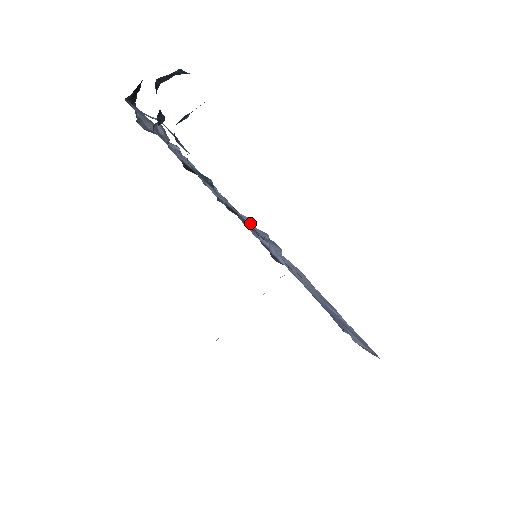
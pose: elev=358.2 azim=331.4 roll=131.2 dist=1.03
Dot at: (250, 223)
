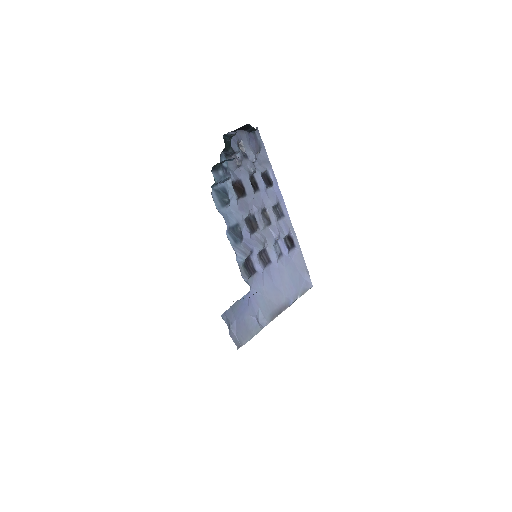
Dot at: (275, 236)
